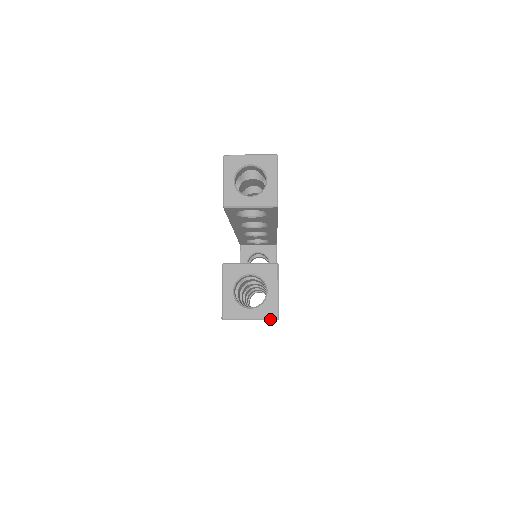
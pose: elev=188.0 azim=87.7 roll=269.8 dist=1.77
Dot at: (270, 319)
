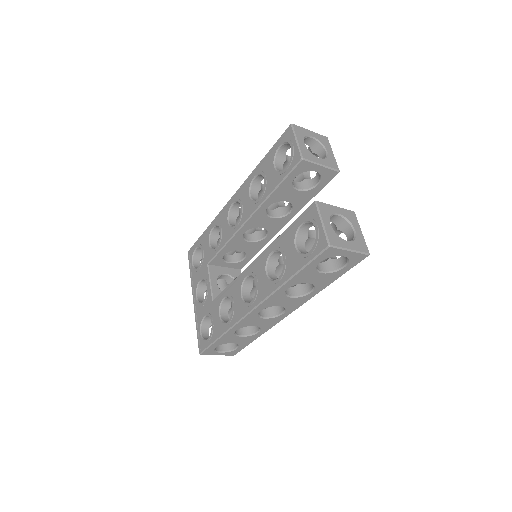
Dot at: (364, 253)
